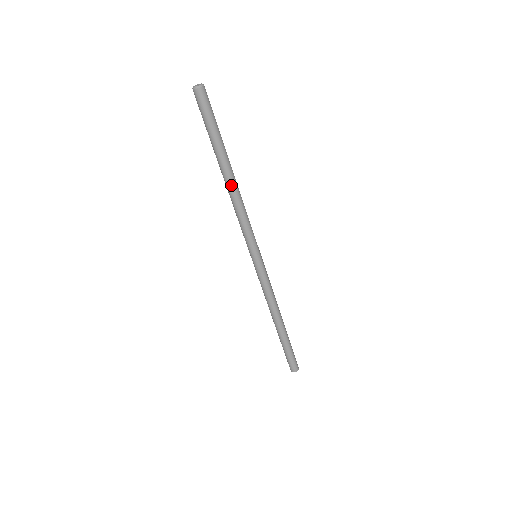
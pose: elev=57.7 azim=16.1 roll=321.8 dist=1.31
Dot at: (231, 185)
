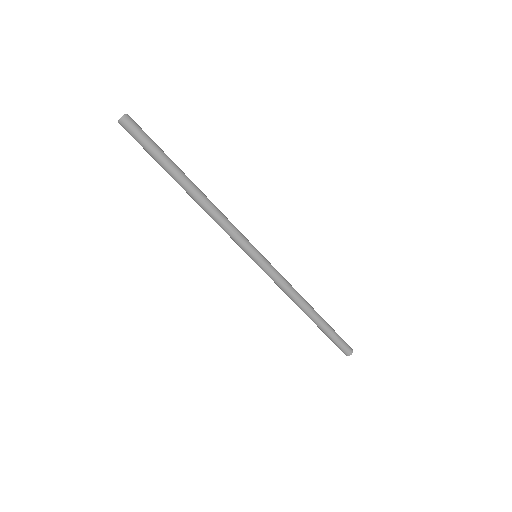
Dot at: (199, 196)
